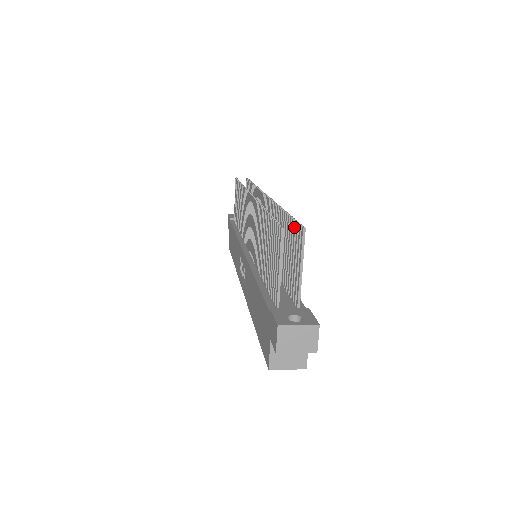
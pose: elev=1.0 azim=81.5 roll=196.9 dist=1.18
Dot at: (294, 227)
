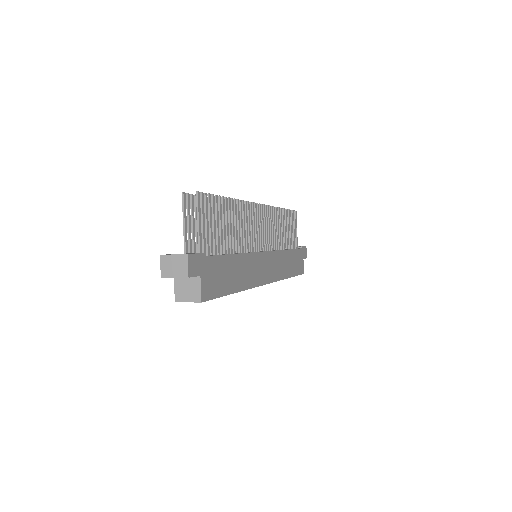
Dot at: (208, 199)
